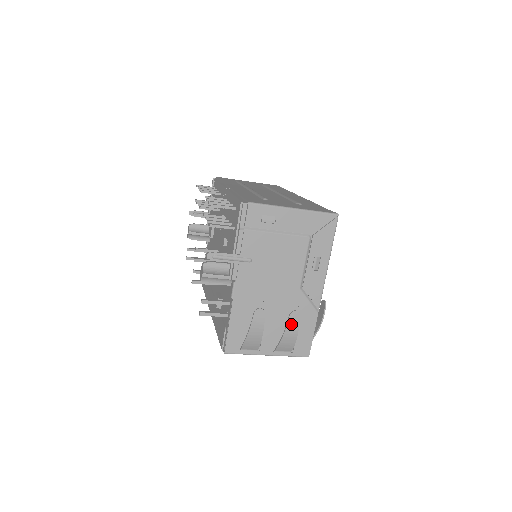
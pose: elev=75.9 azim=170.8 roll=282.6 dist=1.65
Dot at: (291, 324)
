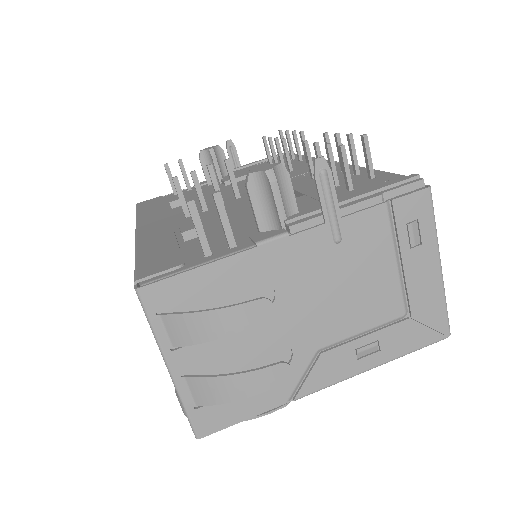
Dot at: (264, 375)
